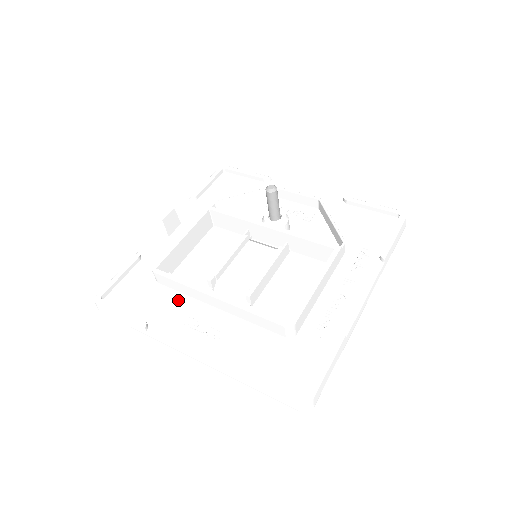
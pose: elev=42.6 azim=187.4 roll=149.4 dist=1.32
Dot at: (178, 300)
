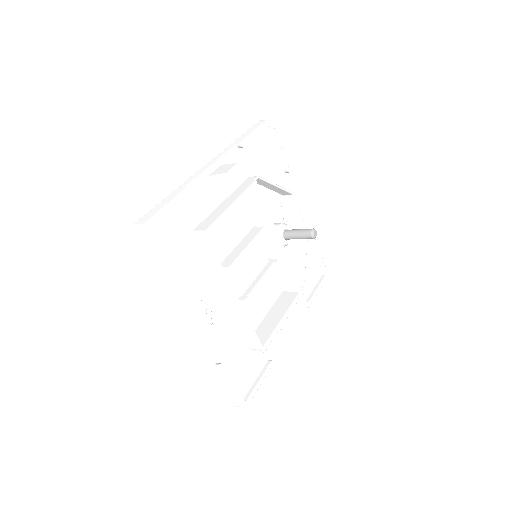
Dot at: (201, 272)
